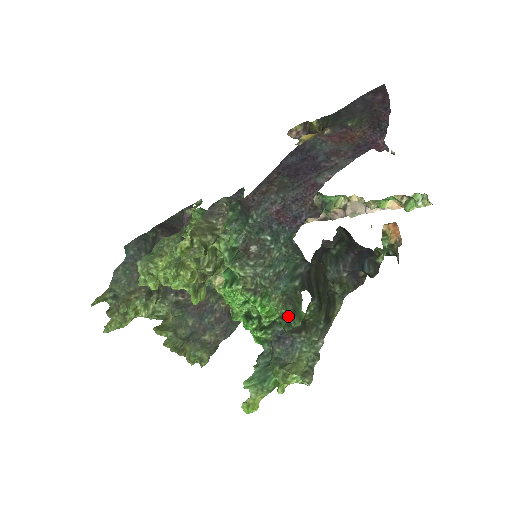
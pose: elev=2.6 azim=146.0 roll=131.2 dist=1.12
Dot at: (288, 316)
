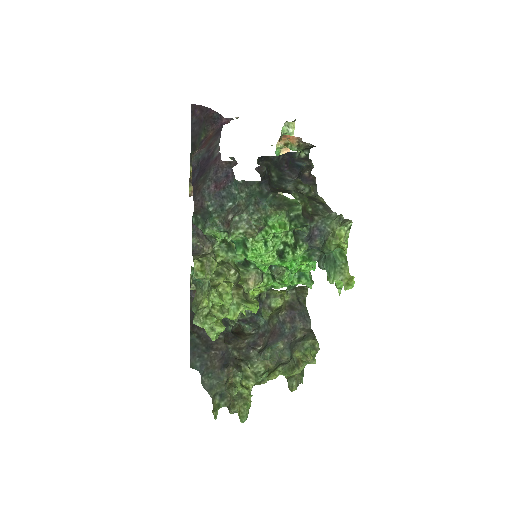
Dot at: (291, 214)
